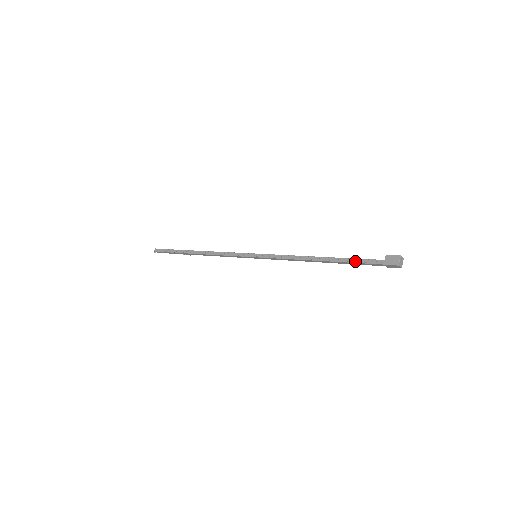
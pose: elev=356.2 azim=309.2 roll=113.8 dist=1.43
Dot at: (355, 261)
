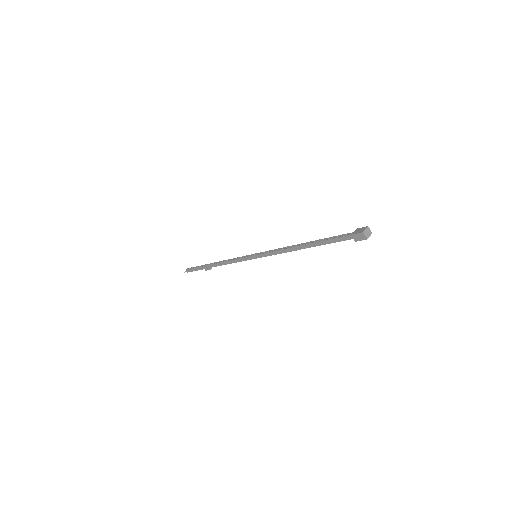
Dot at: (329, 238)
